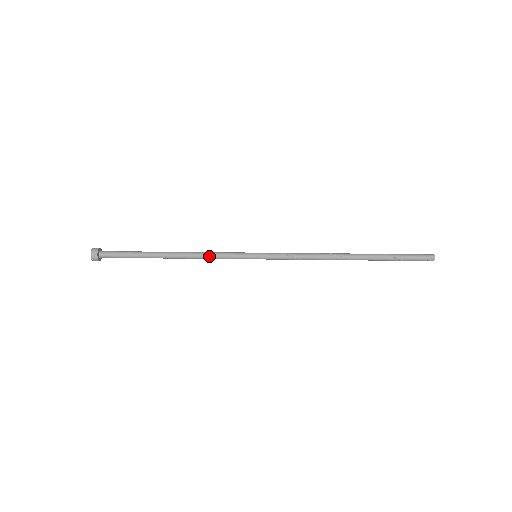
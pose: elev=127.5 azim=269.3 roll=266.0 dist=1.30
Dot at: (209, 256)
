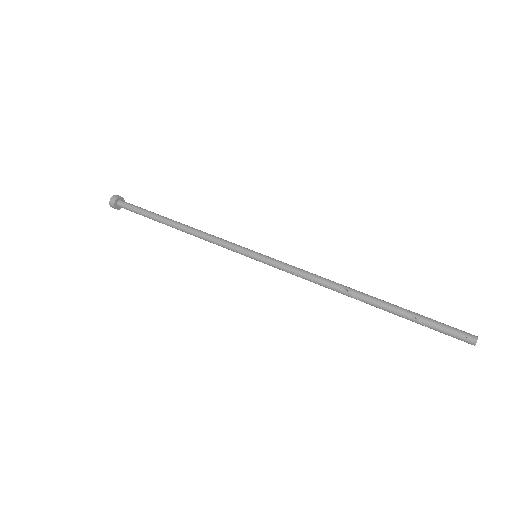
Dot at: (209, 239)
